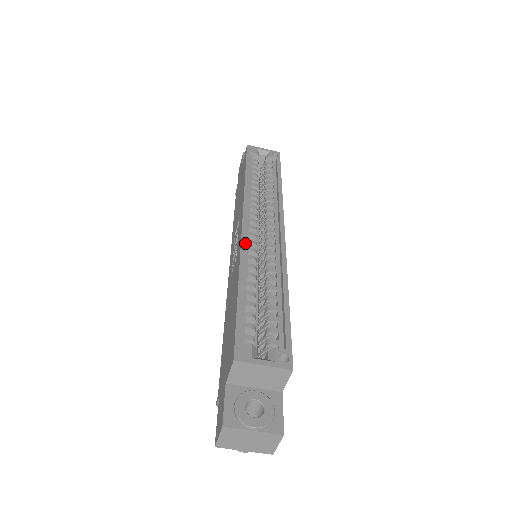
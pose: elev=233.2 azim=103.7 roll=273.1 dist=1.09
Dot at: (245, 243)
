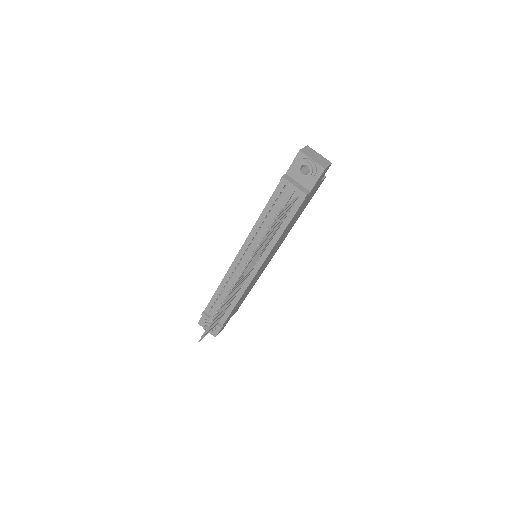
Dot at: occluded
